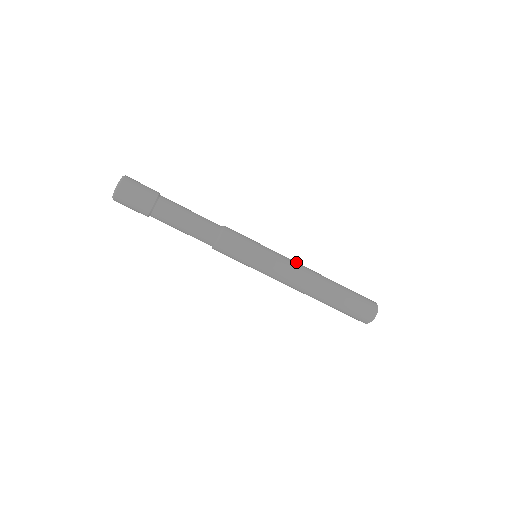
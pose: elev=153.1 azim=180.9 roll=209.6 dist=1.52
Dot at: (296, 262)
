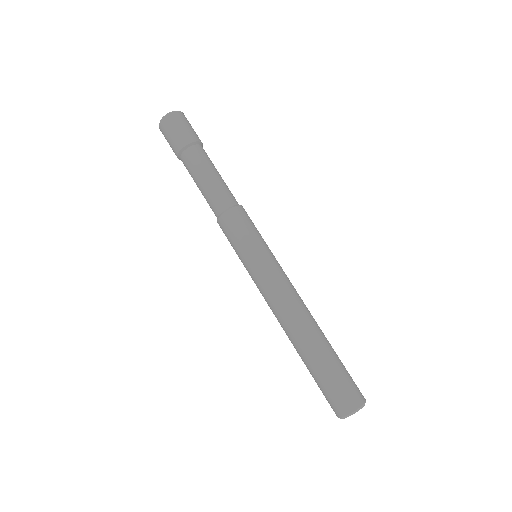
Dot at: (286, 292)
